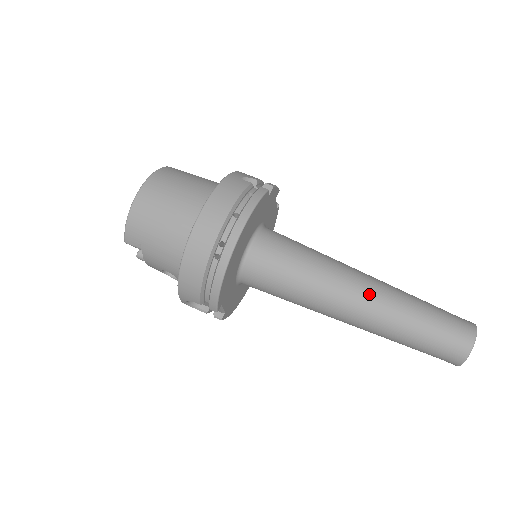
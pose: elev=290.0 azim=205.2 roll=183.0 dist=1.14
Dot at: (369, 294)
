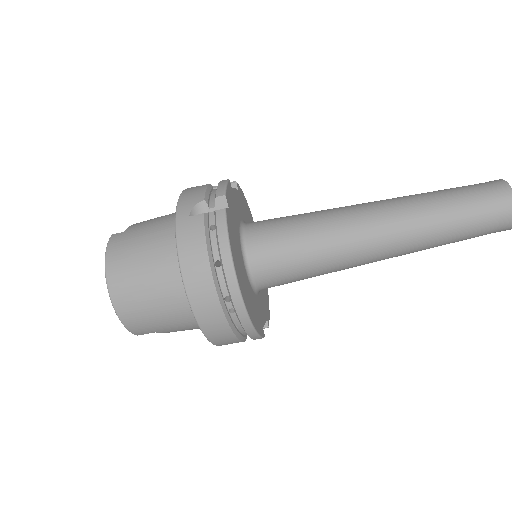
Dot at: (389, 231)
